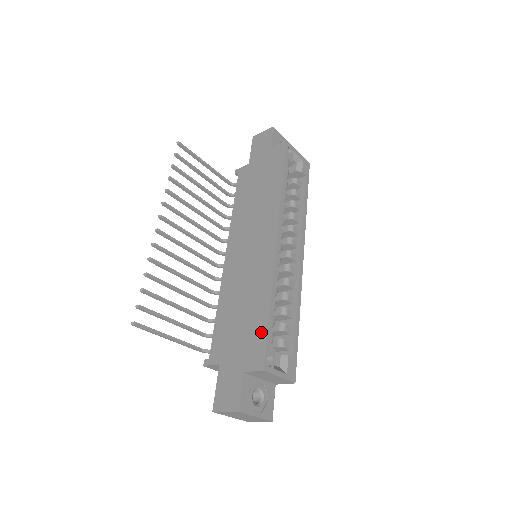
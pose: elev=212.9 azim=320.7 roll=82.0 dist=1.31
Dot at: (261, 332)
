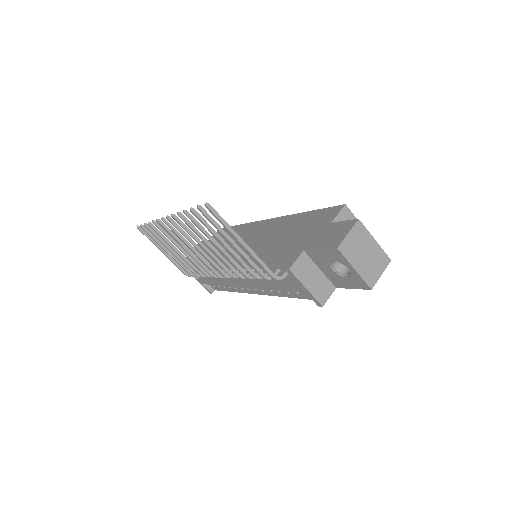
Dot at: (316, 214)
